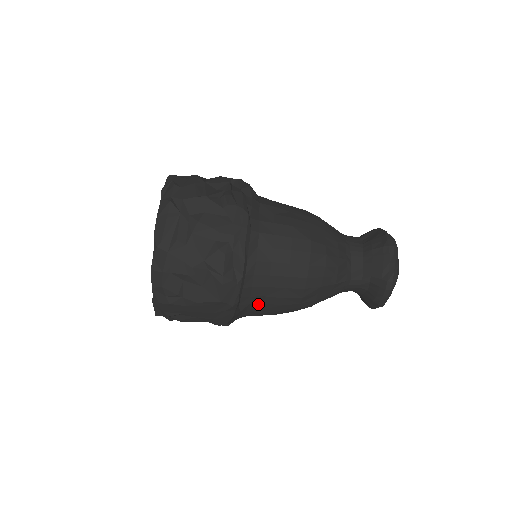
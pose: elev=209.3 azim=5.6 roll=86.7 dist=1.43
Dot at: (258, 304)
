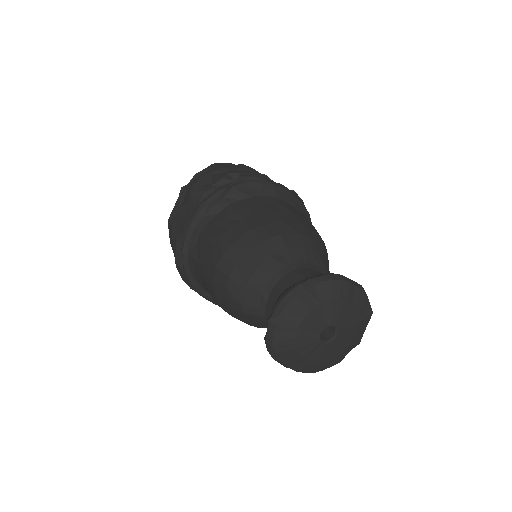
Dot at: occluded
